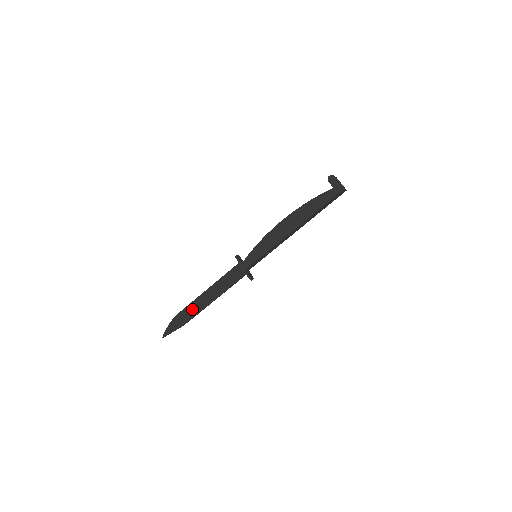
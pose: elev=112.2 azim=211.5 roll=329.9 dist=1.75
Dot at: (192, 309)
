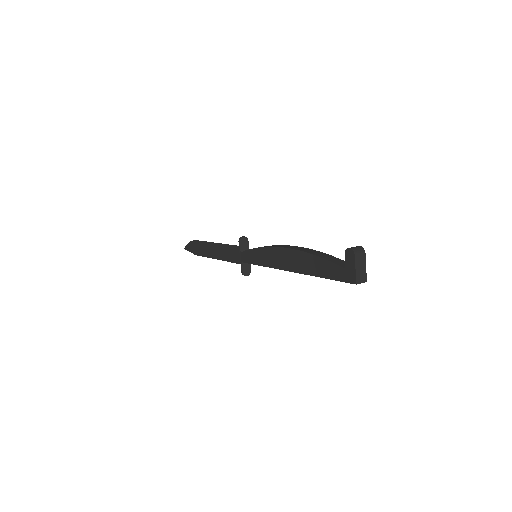
Dot at: (204, 248)
